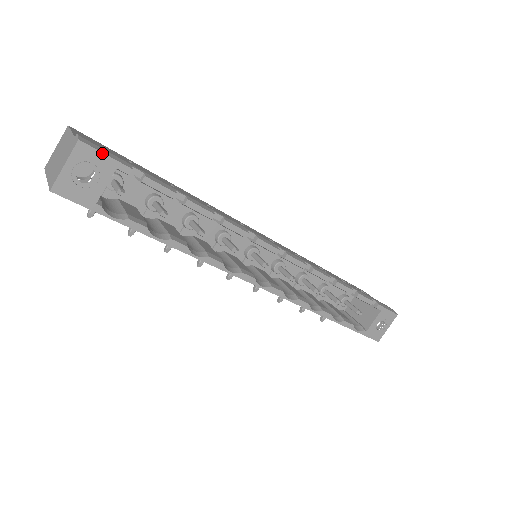
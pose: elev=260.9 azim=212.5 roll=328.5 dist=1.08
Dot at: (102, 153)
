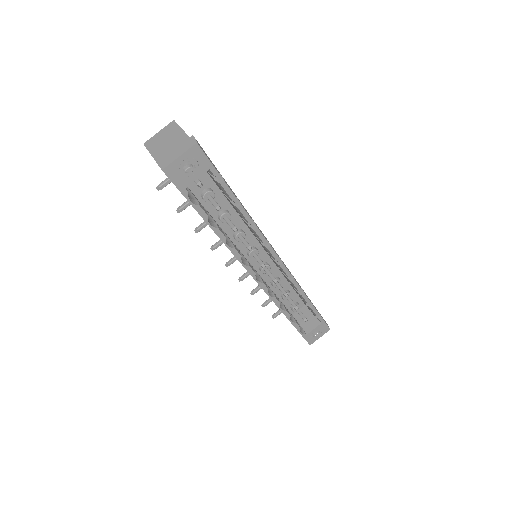
Dot at: (206, 156)
